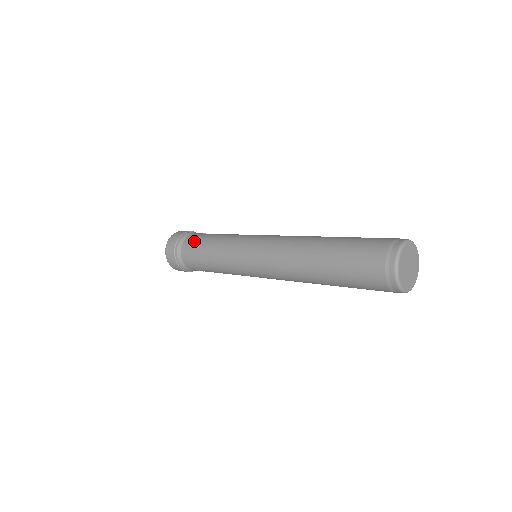
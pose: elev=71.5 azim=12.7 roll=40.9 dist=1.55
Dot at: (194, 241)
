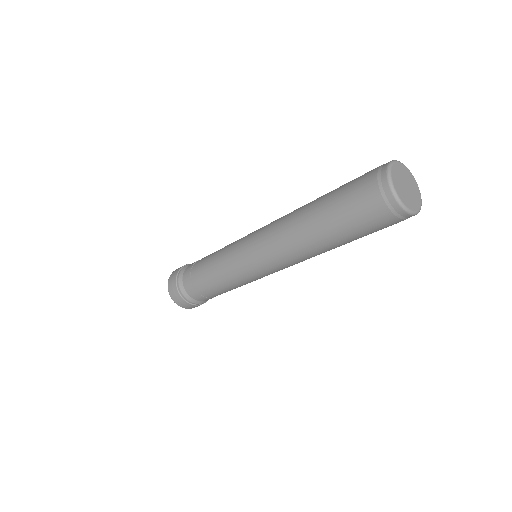
Dot at: occluded
